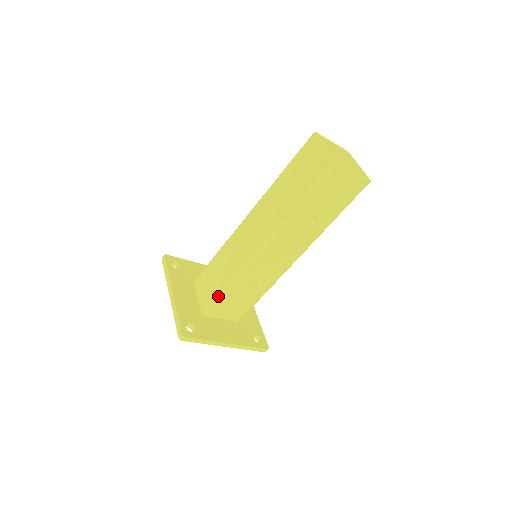
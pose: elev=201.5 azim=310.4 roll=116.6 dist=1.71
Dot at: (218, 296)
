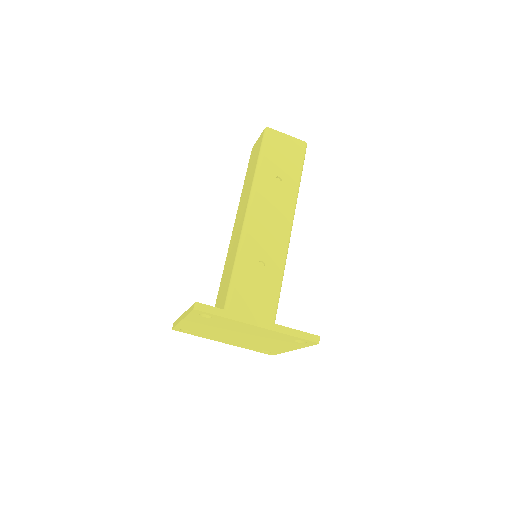
Dot at: (230, 287)
